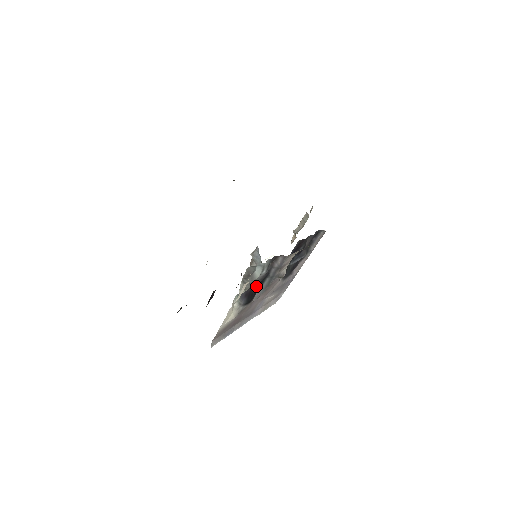
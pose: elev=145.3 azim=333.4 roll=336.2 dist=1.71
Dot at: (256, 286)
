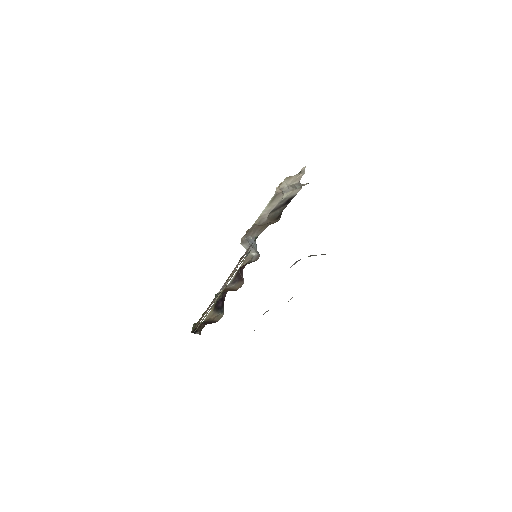
Dot at: occluded
